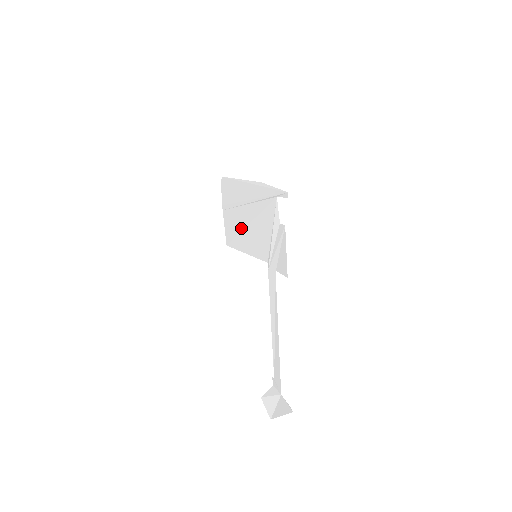
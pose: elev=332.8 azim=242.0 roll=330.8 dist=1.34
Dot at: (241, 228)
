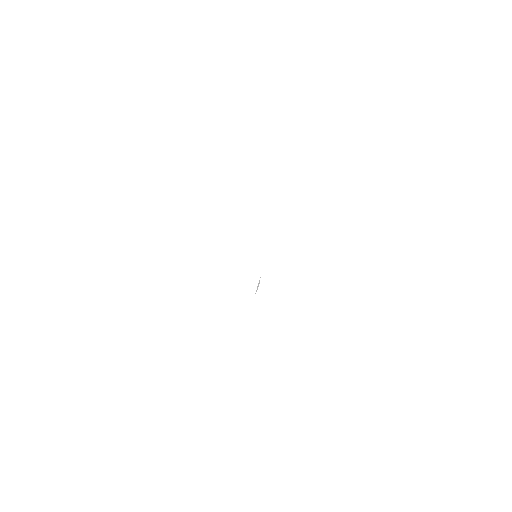
Dot at: occluded
